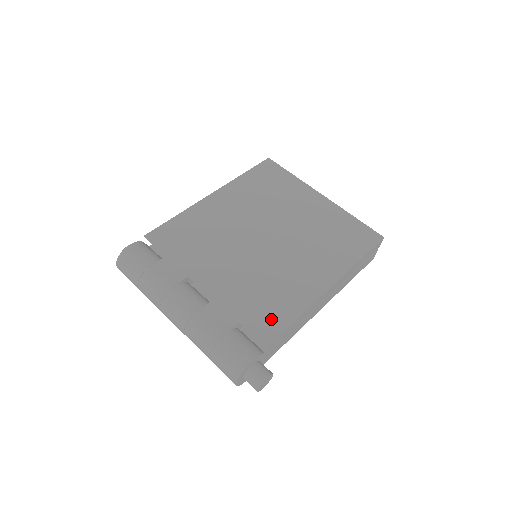
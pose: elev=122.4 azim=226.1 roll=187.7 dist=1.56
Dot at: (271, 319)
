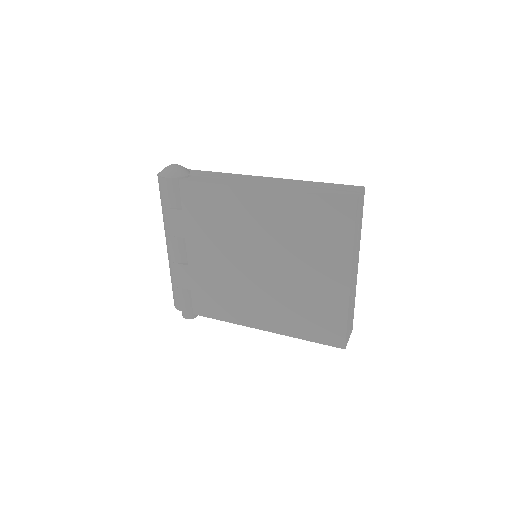
Dot at: (209, 307)
